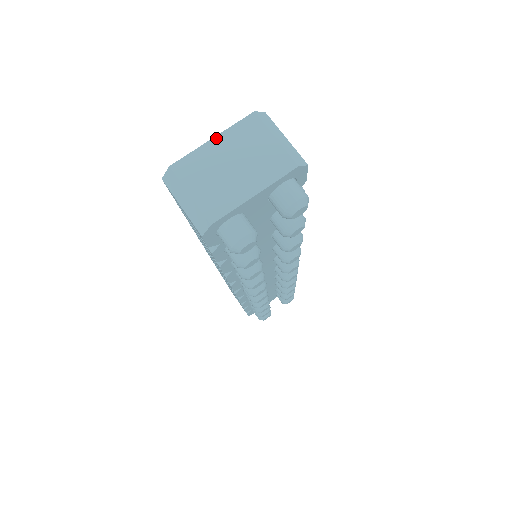
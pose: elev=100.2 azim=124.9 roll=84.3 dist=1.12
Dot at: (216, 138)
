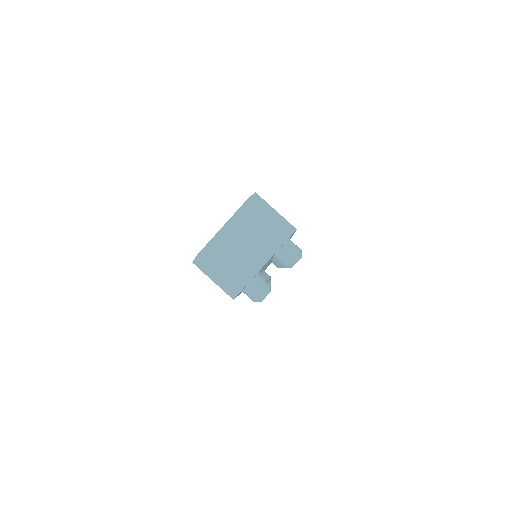
Dot at: (226, 225)
